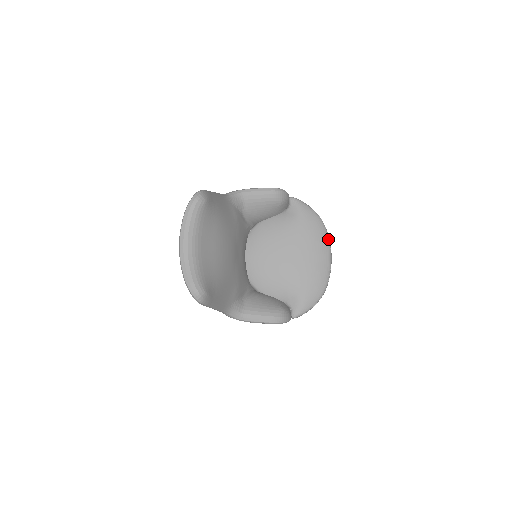
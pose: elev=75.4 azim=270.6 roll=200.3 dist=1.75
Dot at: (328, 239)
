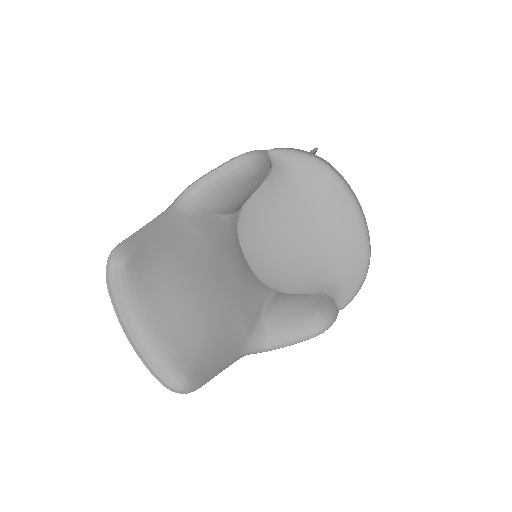
Dot at: (345, 187)
